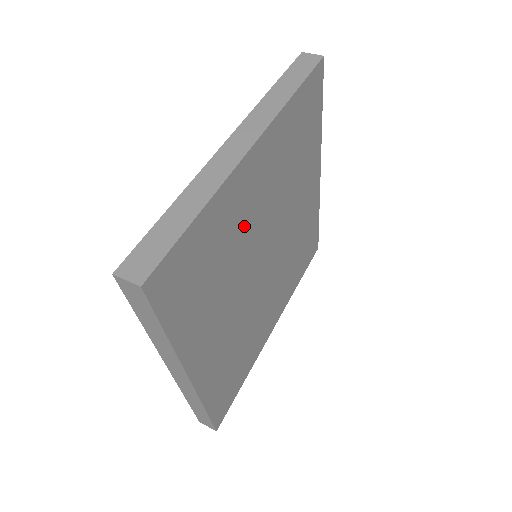
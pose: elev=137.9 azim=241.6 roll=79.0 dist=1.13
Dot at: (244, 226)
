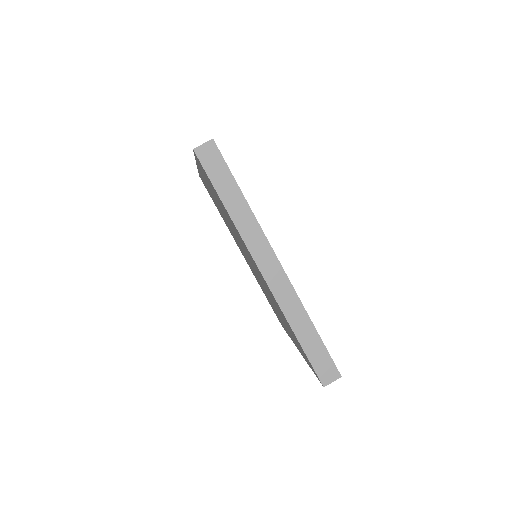
Dot at: occluded
